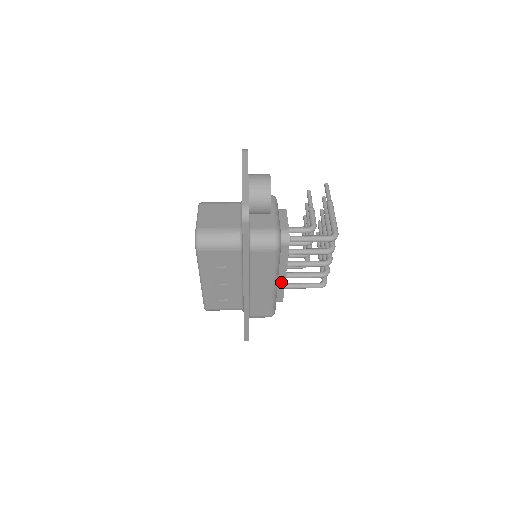
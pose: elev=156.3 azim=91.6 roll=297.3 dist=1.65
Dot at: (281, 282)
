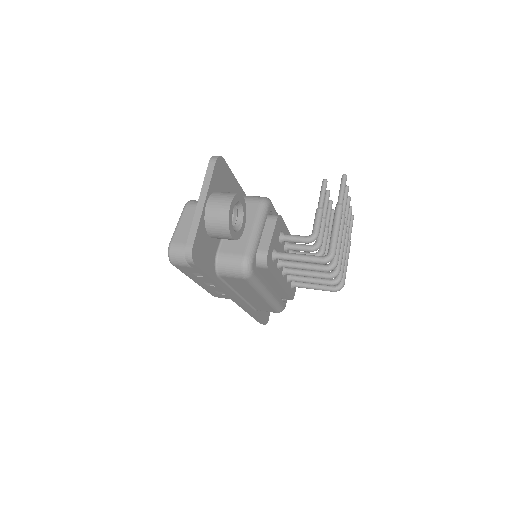
Dot at: (280, 289)
